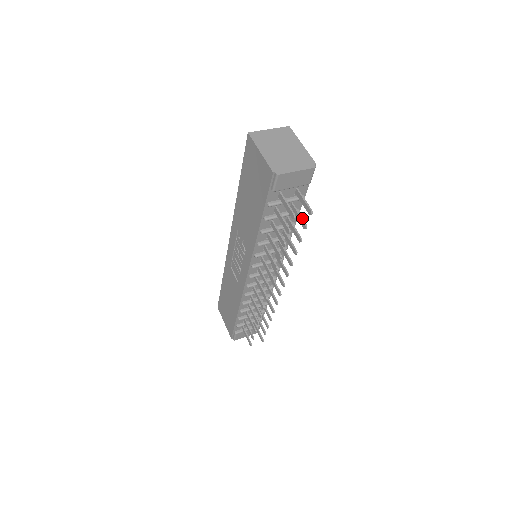
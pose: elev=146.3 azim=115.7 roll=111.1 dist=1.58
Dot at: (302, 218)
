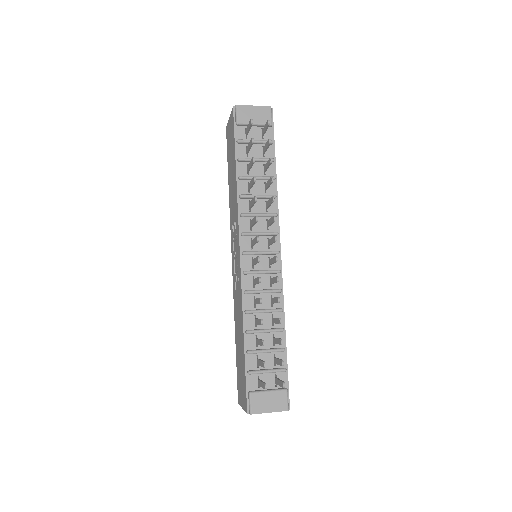
Dot at: occluded
